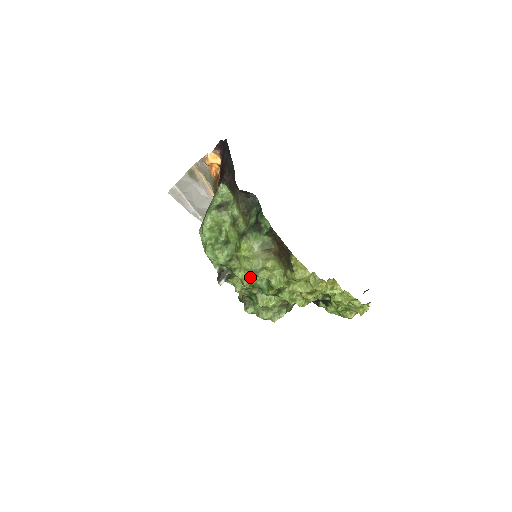
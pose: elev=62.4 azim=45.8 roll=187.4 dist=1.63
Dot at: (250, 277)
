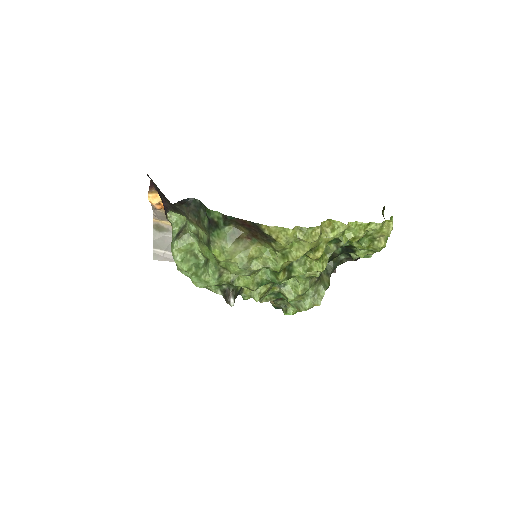
Dot at: (250, 278)
